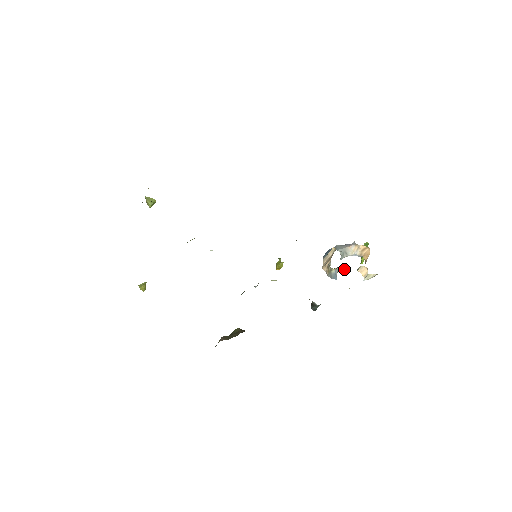
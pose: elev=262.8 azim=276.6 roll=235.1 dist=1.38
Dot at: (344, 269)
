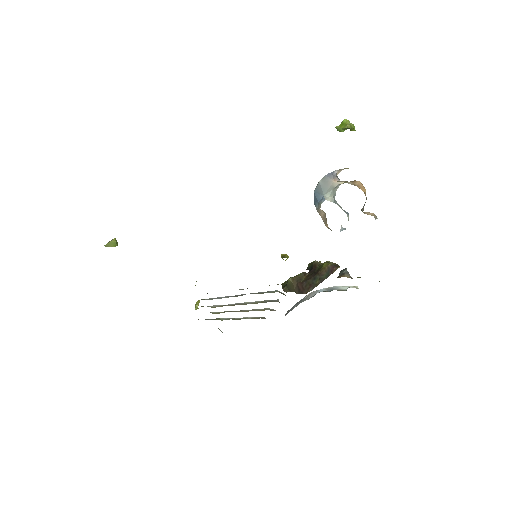
Dot at: occluded
